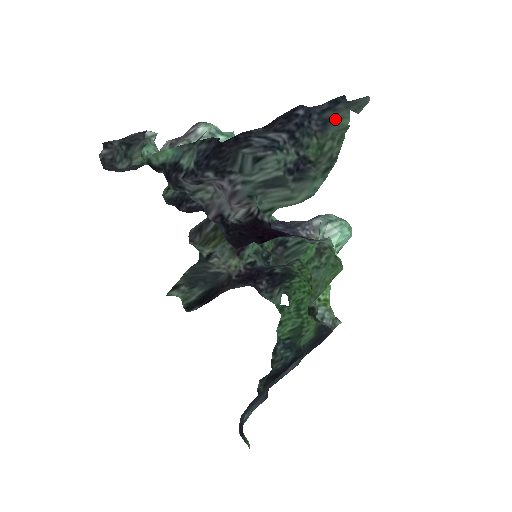
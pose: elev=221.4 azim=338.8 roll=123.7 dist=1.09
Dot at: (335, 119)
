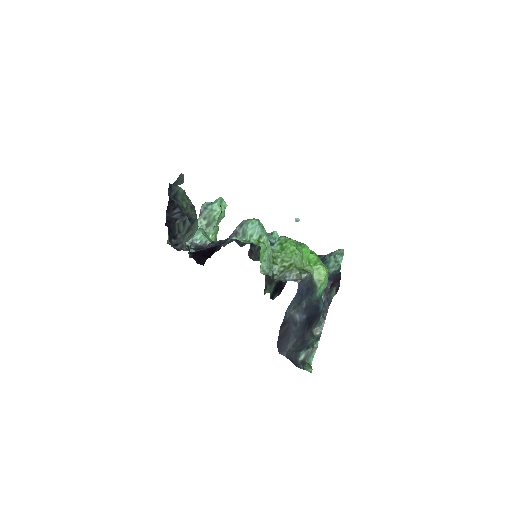
Dot at: (177, 193)
